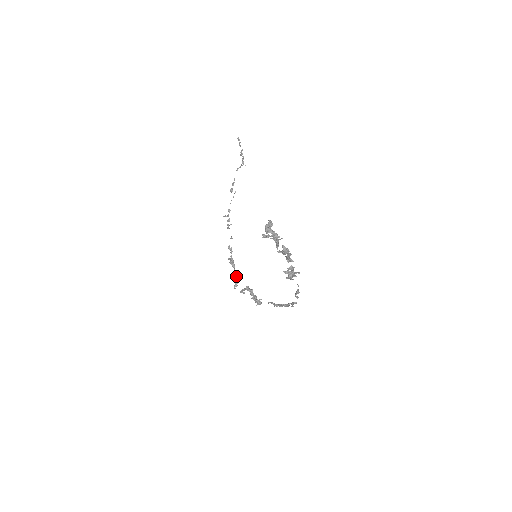
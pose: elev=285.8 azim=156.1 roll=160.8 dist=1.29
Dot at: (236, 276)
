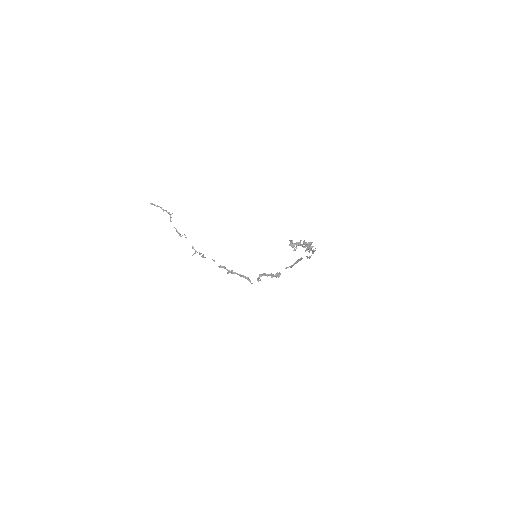
Dot at: (244, 277)
